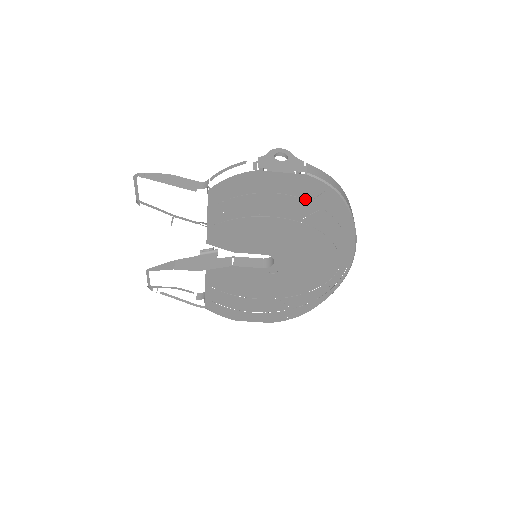
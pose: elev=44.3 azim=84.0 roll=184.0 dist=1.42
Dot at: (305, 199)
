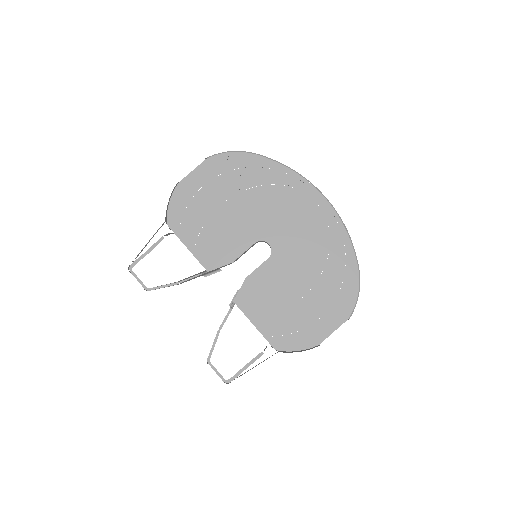
Dot at: (226, 175)
